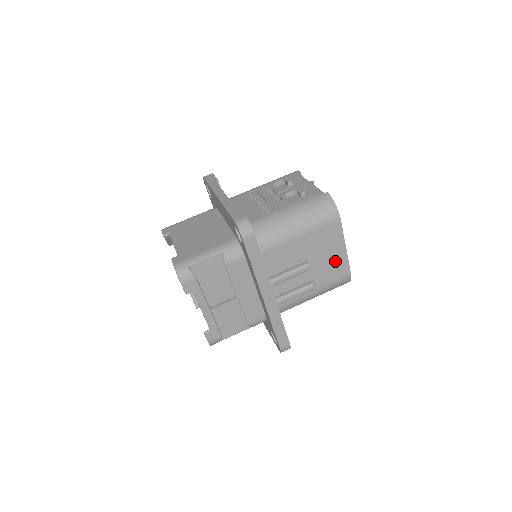
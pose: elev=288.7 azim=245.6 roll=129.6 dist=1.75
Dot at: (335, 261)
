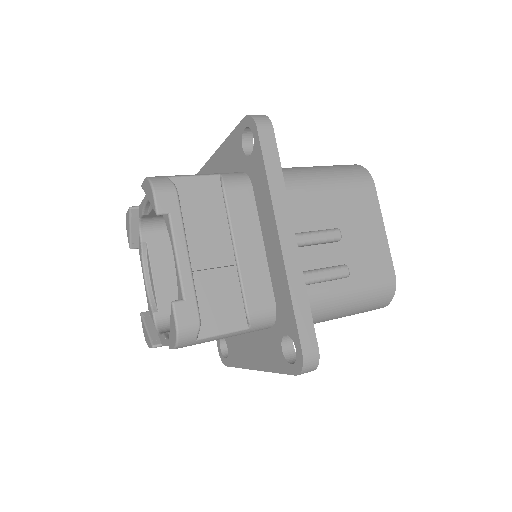
Dot at: (372, 245)
